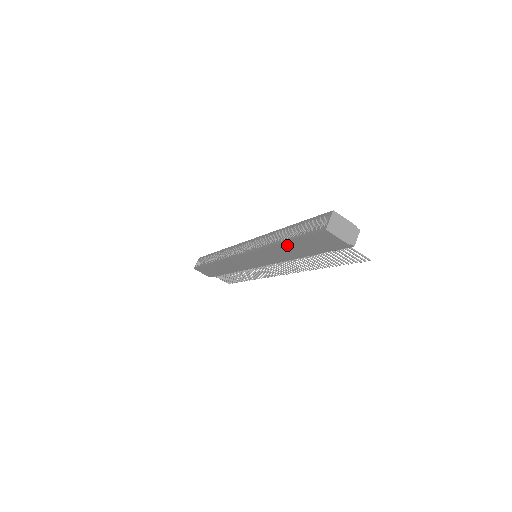
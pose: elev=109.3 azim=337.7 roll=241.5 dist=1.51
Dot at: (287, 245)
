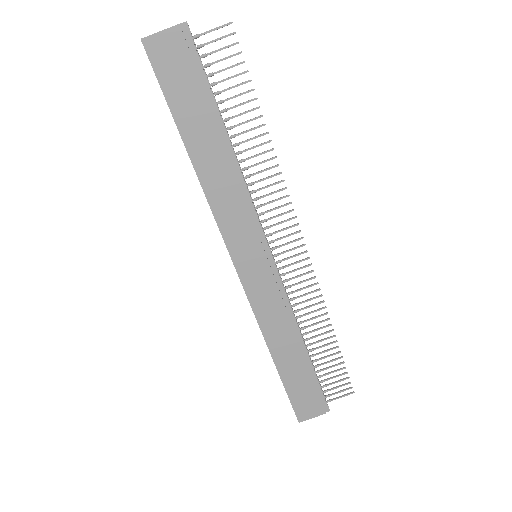
Dot at: (192, 145)
